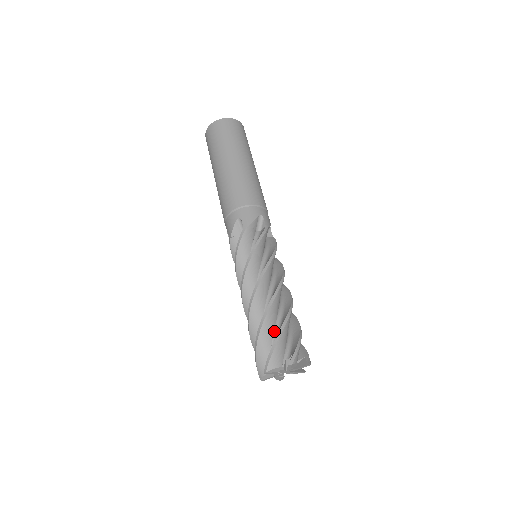
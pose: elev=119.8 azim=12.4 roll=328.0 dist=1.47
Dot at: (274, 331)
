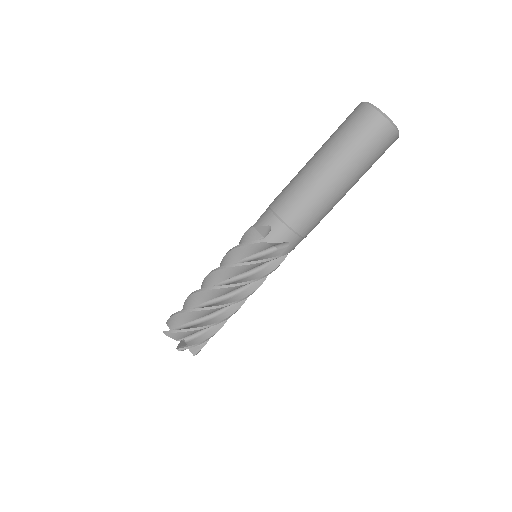
Dot at: (197, 319)
